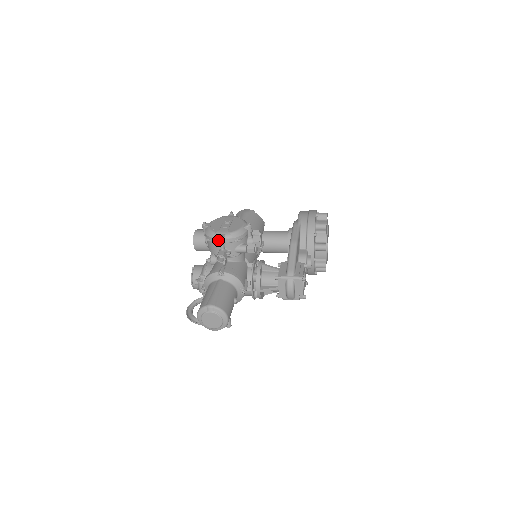
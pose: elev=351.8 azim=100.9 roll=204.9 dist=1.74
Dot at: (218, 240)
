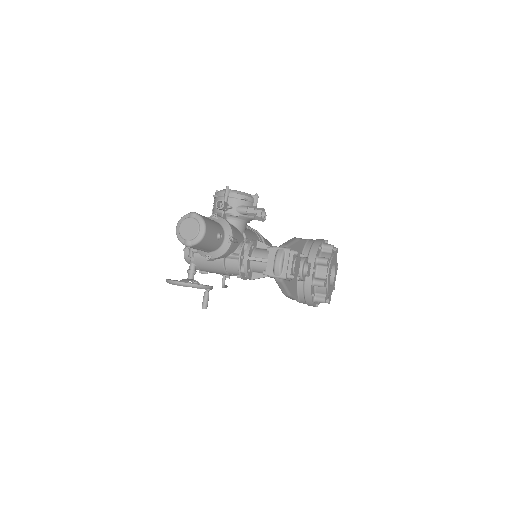
Dot at: (224, 193)
